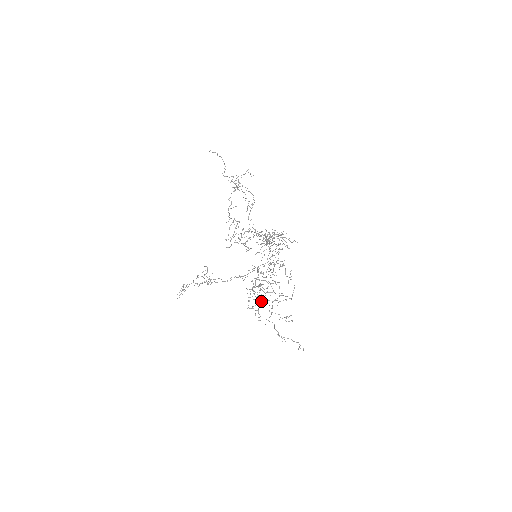
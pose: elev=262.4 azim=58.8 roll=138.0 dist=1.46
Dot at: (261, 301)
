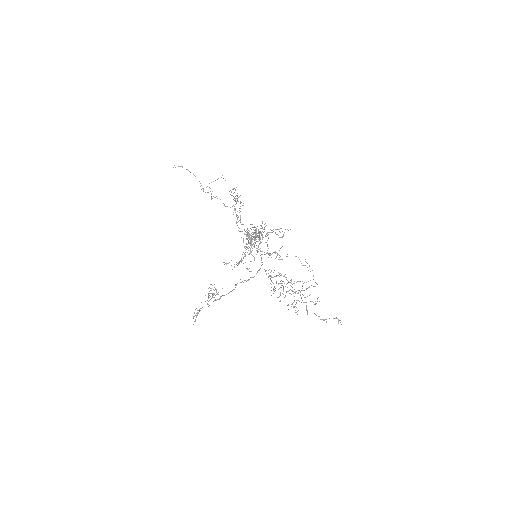
Dot at: occluded
